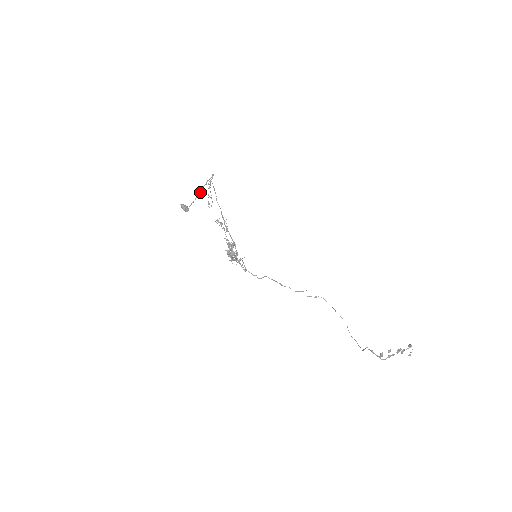
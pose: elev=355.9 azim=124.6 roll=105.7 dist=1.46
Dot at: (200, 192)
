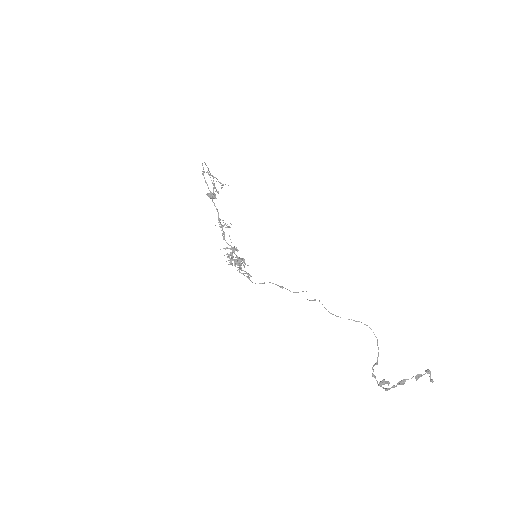
Dot at: (212, 175)
